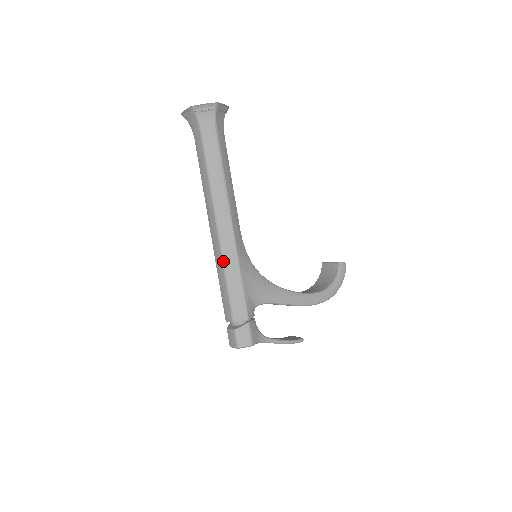
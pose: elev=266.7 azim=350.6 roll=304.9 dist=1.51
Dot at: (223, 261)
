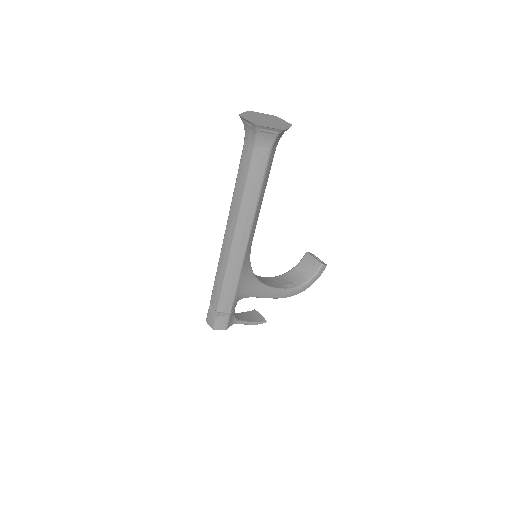
Dot at: (228, 266)
